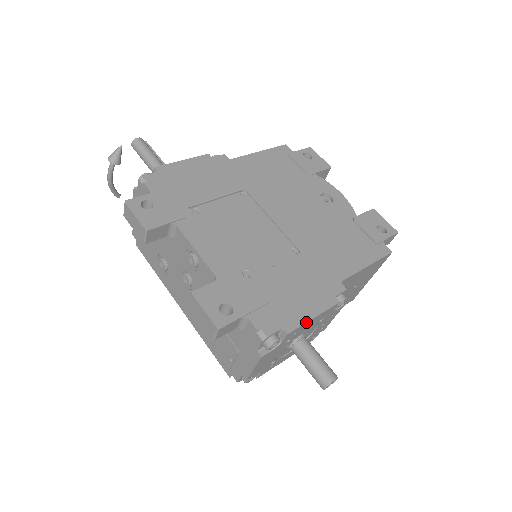
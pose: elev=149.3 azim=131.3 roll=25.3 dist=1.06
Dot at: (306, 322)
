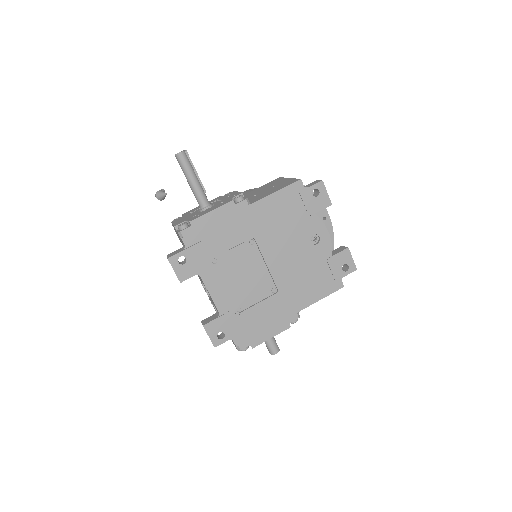
Dot at: occluded
